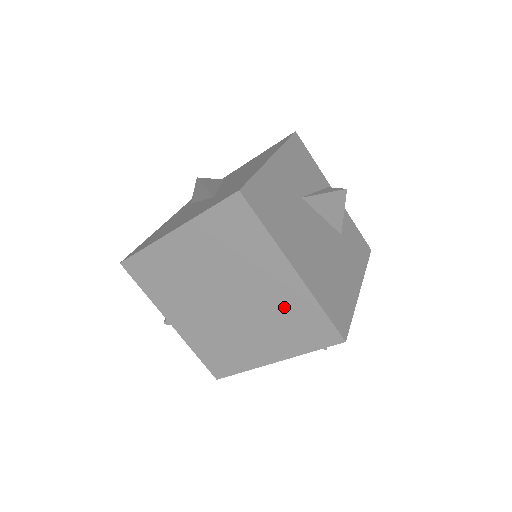
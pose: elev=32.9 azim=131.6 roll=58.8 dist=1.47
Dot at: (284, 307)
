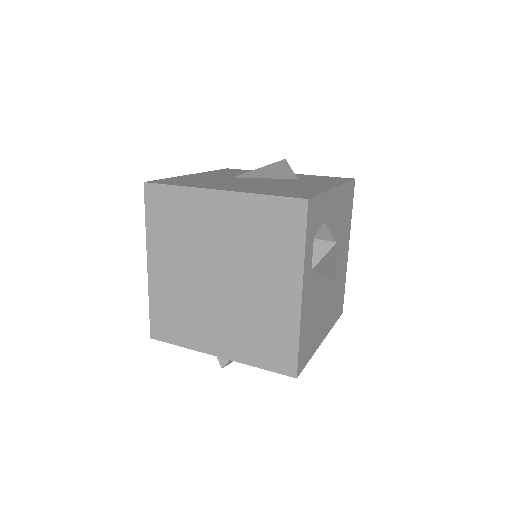
Dot at: (247, 230)
